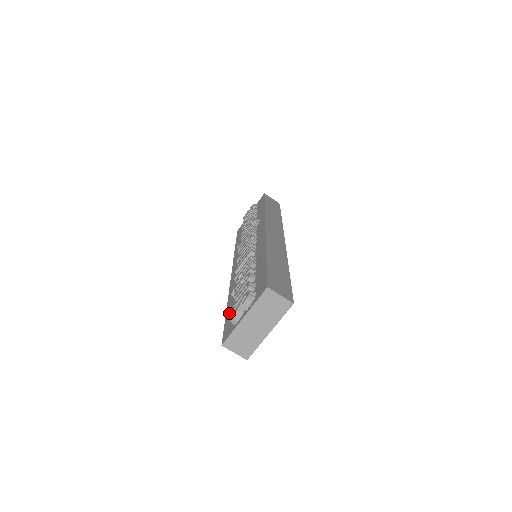
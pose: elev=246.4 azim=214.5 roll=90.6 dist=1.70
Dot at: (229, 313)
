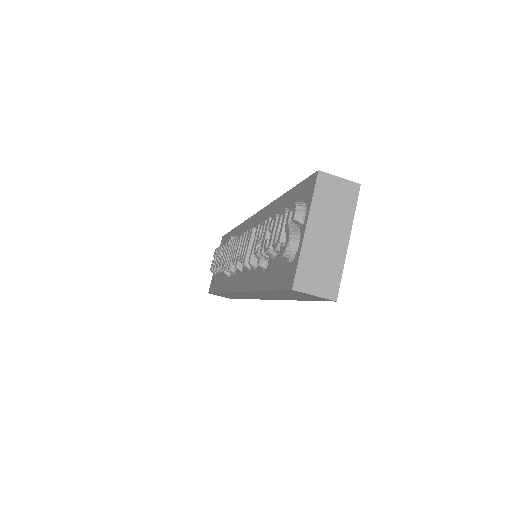
Dot at: (271, 279)
